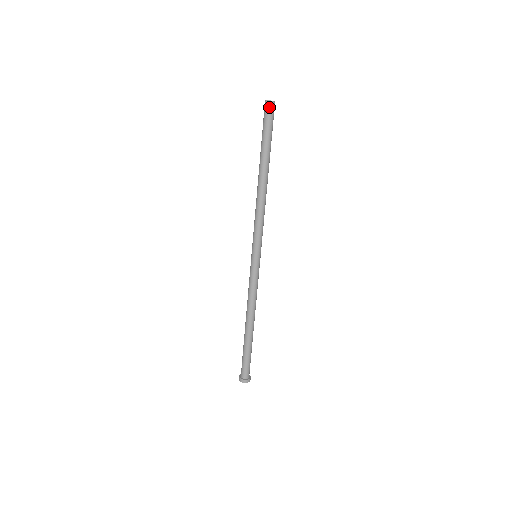
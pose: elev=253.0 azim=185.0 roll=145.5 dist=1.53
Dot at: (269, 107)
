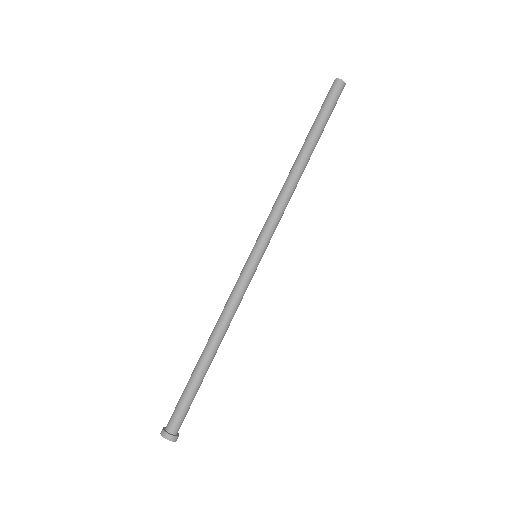
Dot at: (335, 85)
